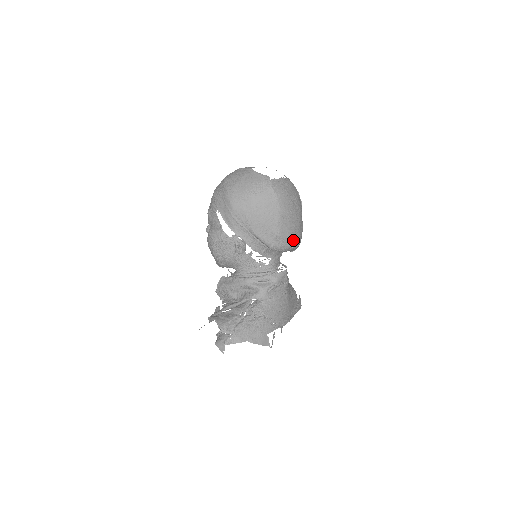
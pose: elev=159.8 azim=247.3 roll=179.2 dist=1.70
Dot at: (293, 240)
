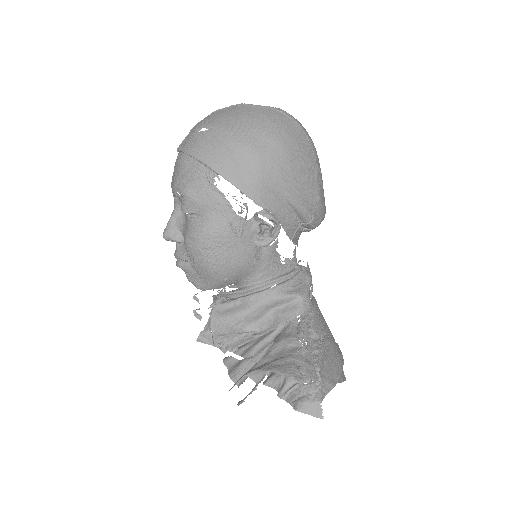
Dot at: (325, 207)
